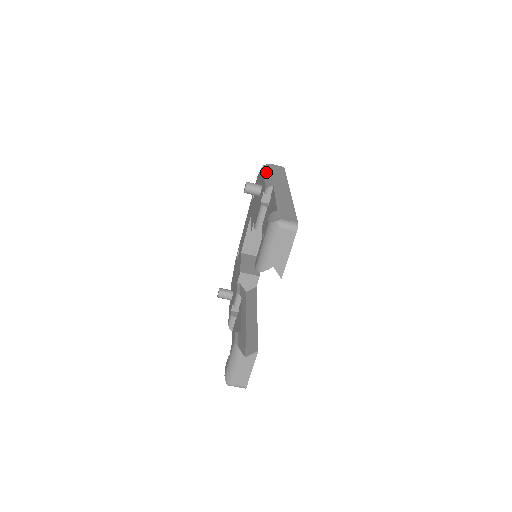
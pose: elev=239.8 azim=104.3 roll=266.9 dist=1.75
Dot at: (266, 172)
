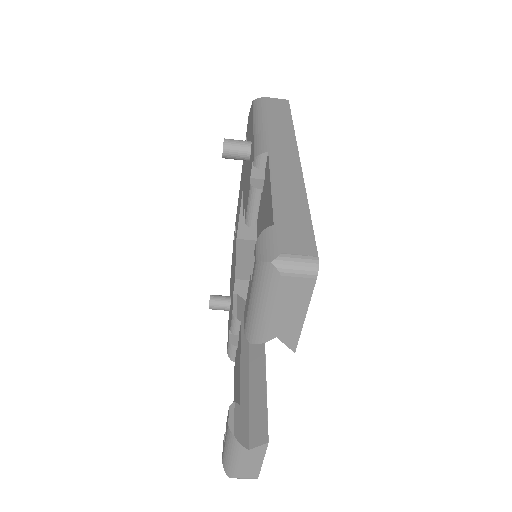
Dot at: (256, 116)
